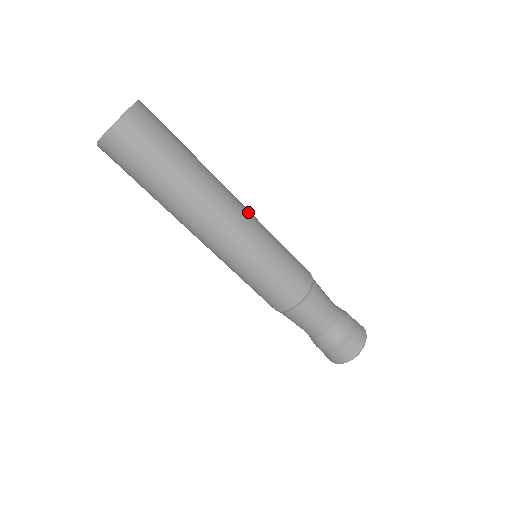
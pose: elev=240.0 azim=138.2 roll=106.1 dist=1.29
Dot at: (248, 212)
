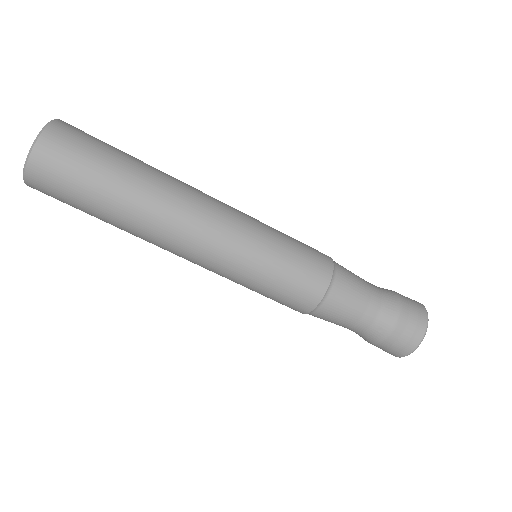
Dot at: (226, 204)
